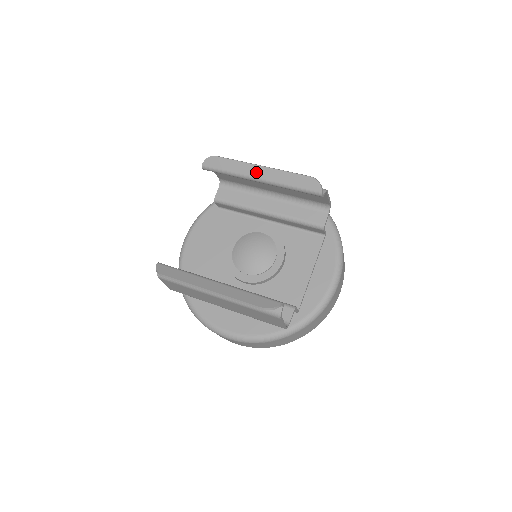
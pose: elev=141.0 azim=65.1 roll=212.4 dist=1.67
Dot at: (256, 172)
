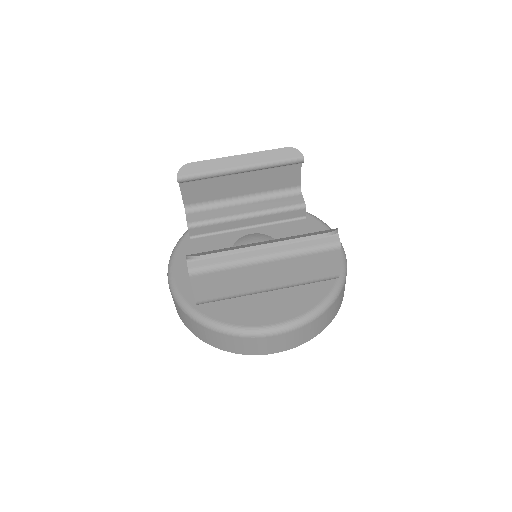
Dot at: (236, 162)
